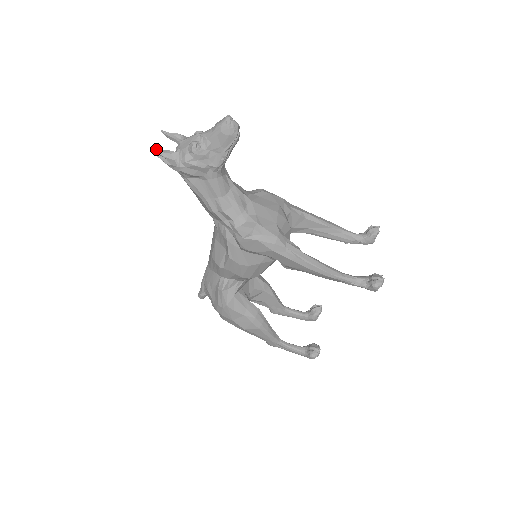
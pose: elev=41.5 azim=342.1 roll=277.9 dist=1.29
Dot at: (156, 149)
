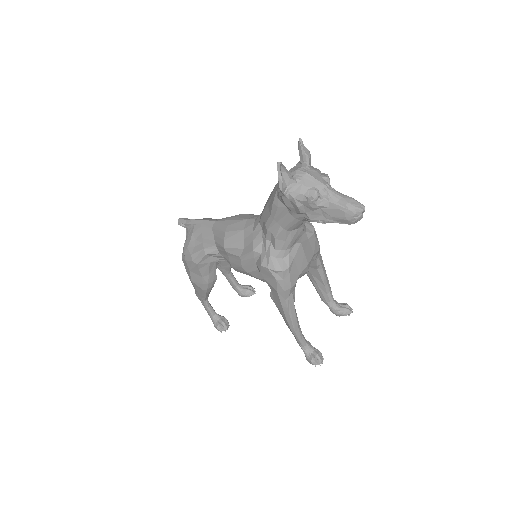
Dot at: occluded
